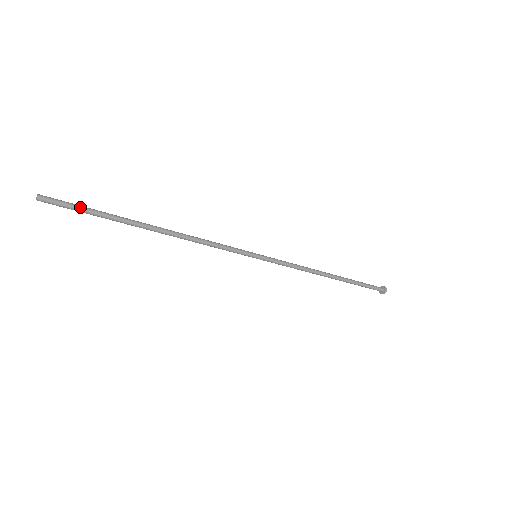
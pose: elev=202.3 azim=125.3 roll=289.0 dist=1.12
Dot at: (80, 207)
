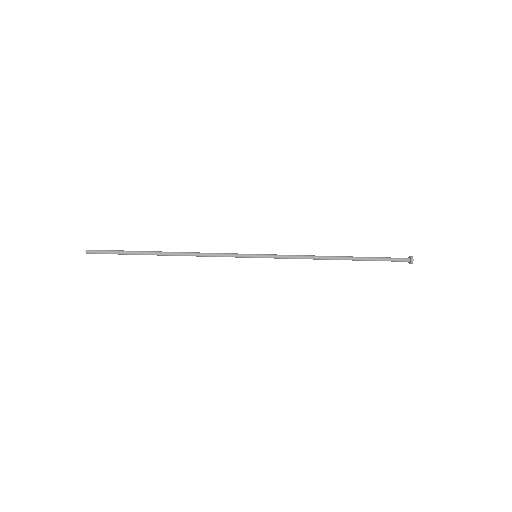
Dot at: (112, 252)
